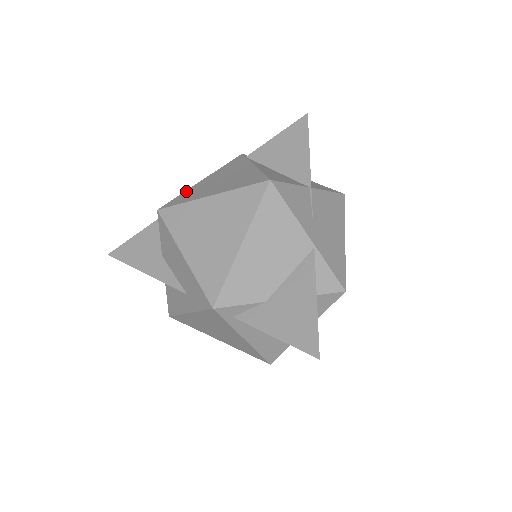
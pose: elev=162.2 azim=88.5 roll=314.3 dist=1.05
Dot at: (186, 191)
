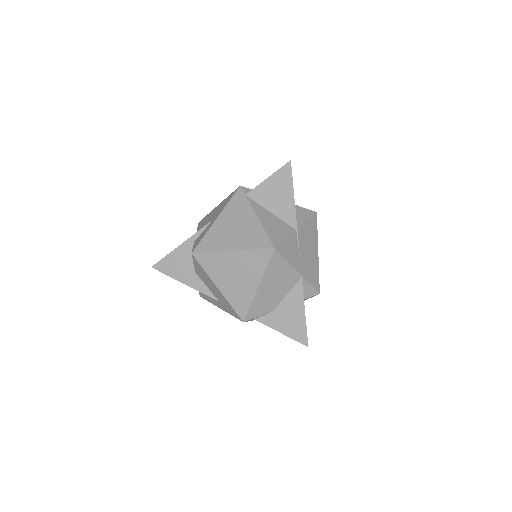
Dot at: (208, 233)
